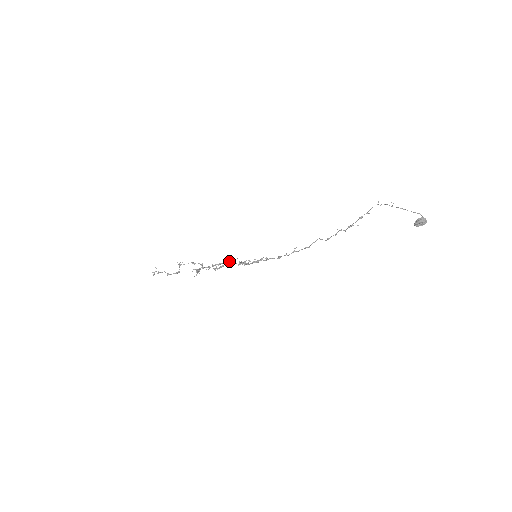
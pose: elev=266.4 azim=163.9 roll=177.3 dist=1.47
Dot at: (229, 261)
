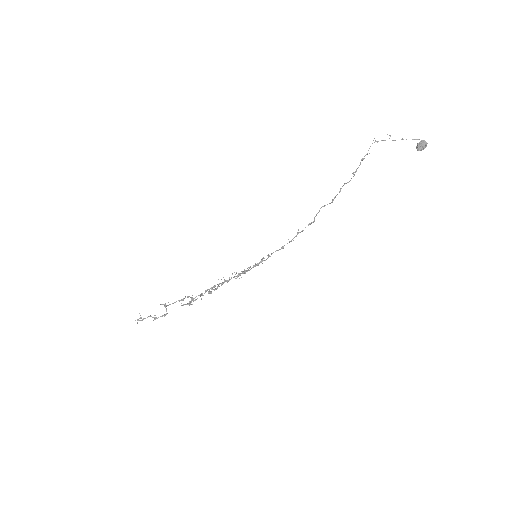
Dot at: (224, 280)
